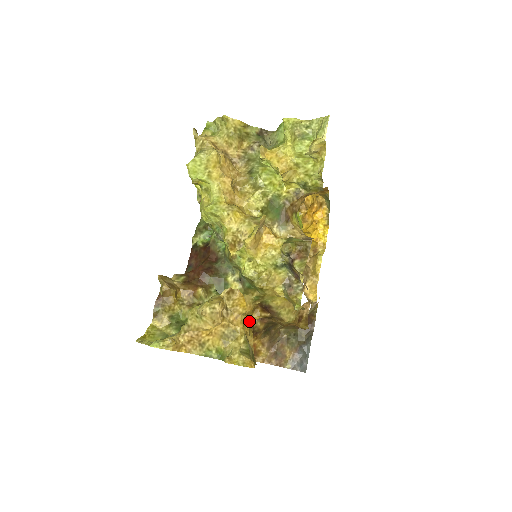
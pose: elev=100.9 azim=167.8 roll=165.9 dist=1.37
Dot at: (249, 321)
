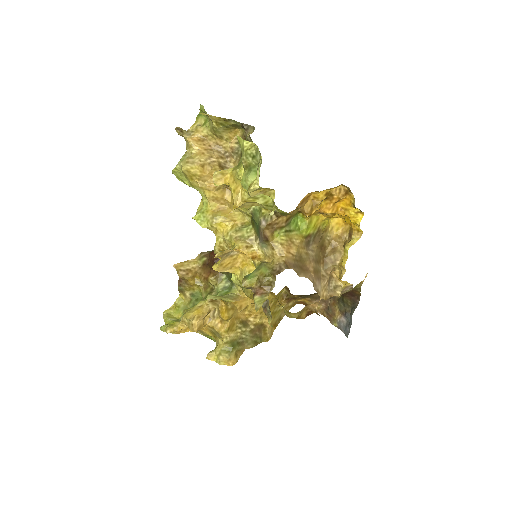
Dot at: occluded
